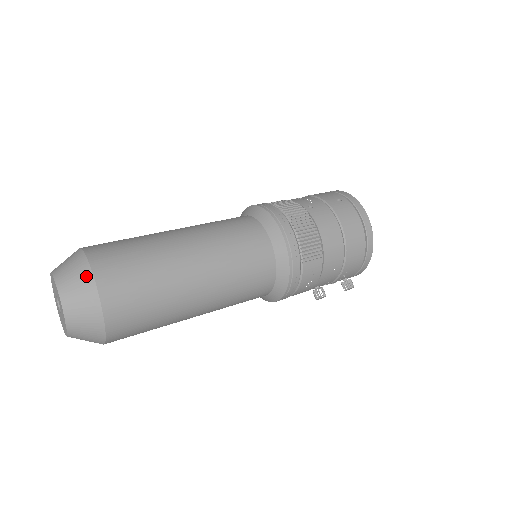
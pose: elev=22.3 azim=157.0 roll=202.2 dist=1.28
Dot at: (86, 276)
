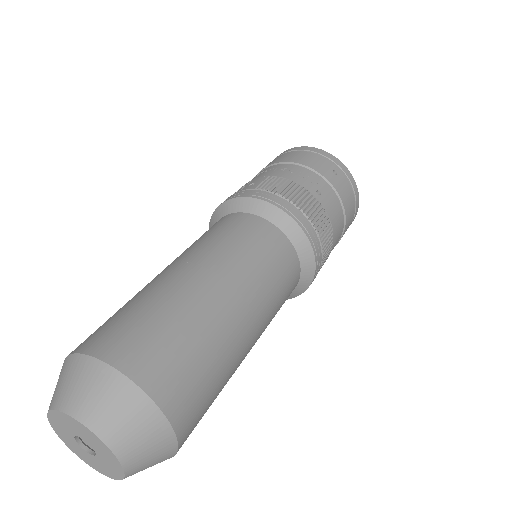
Dot at: (153, 419)
